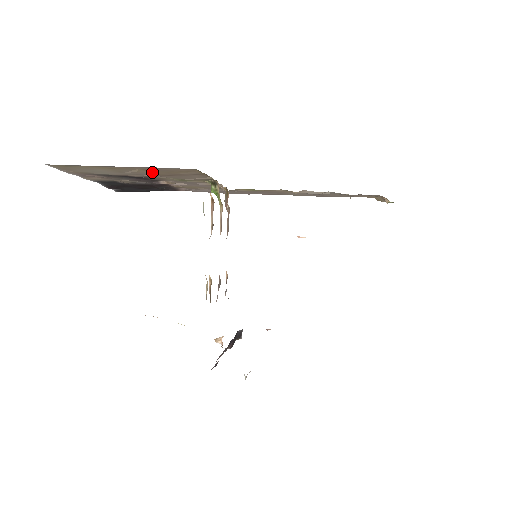
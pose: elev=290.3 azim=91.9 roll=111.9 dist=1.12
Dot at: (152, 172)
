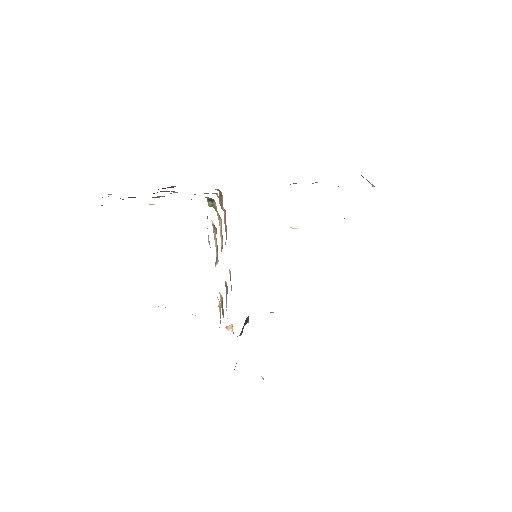
Dot at: occluded
